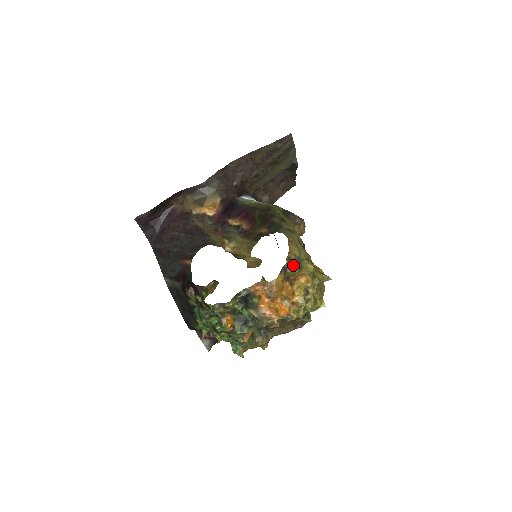
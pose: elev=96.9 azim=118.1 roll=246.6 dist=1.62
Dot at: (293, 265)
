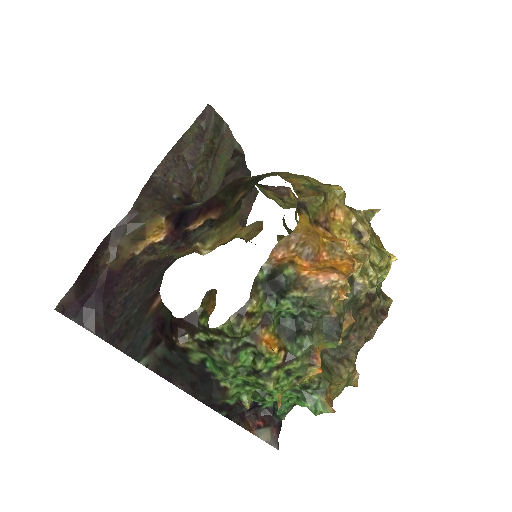
Dot at: (310, 195)
